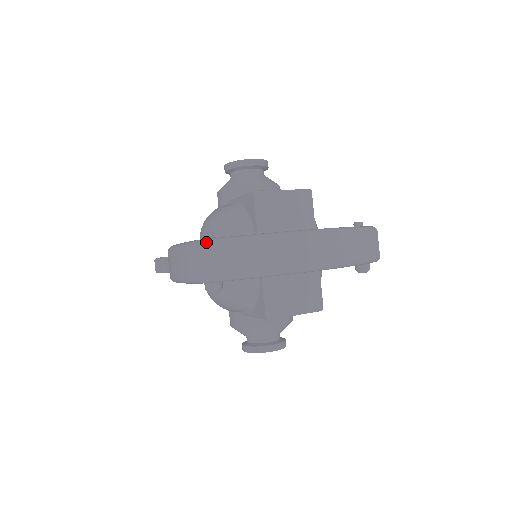
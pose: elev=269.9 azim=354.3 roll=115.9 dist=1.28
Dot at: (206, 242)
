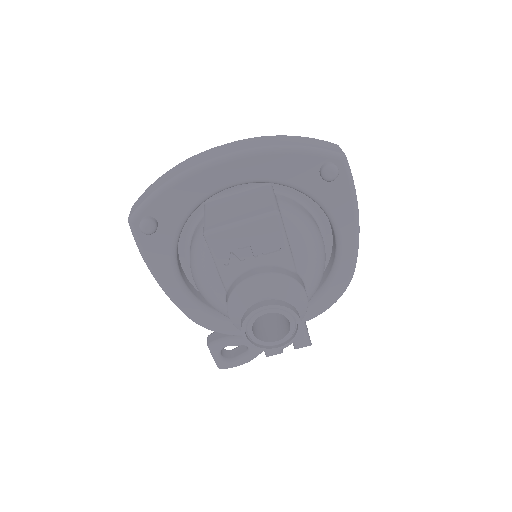
Dot at: occluded
